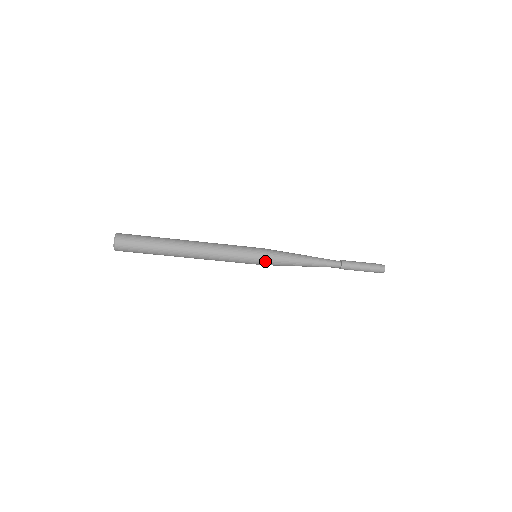
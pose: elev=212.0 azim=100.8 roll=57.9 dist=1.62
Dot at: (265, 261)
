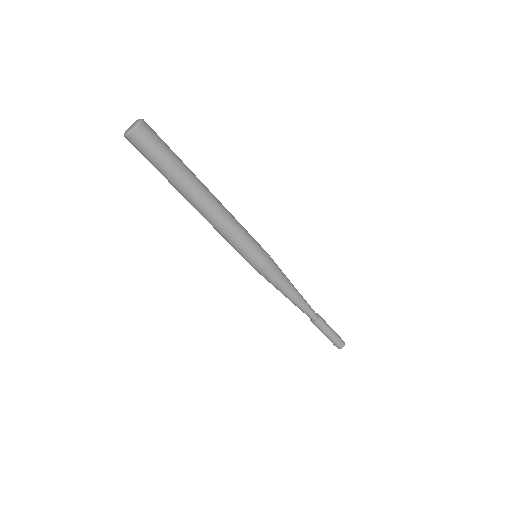
Dot at: (266, 266)
